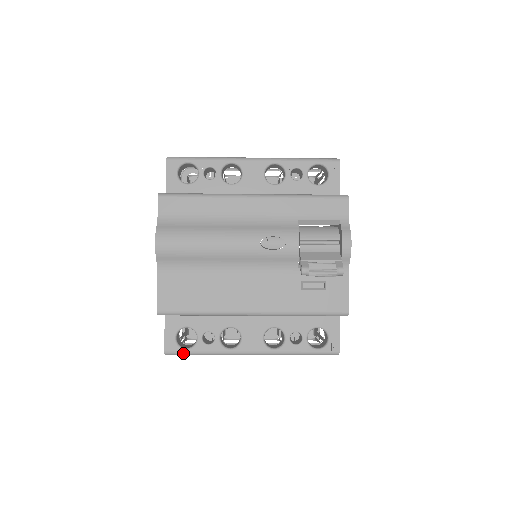
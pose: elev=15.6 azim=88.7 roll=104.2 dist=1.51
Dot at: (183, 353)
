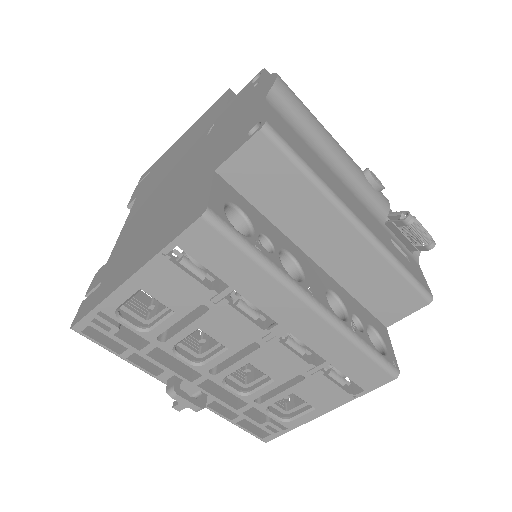
Dot at: (232, 232)
